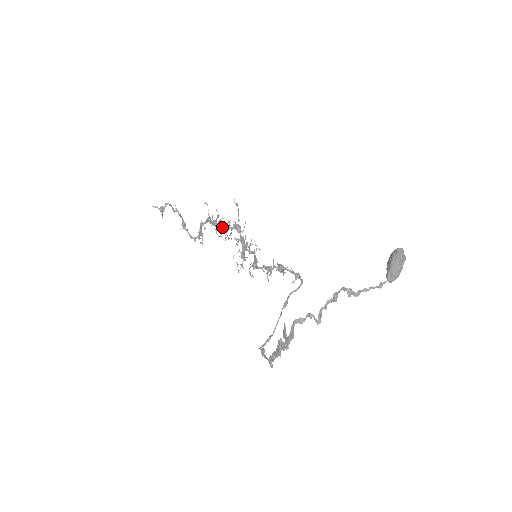
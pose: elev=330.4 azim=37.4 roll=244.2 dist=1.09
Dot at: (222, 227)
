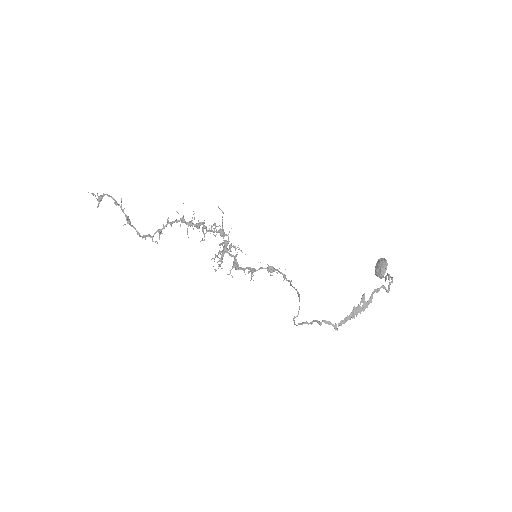
Dot at: (203, 228)
